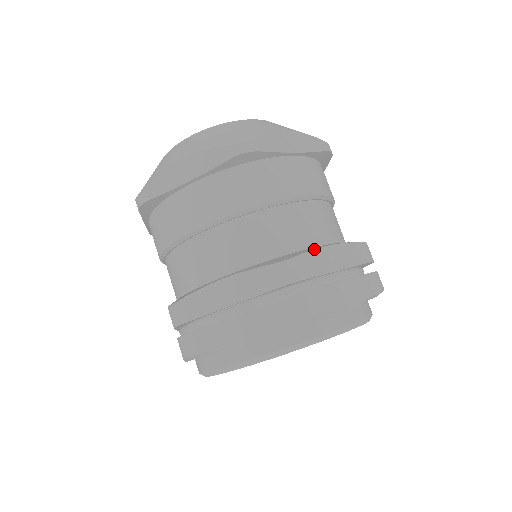
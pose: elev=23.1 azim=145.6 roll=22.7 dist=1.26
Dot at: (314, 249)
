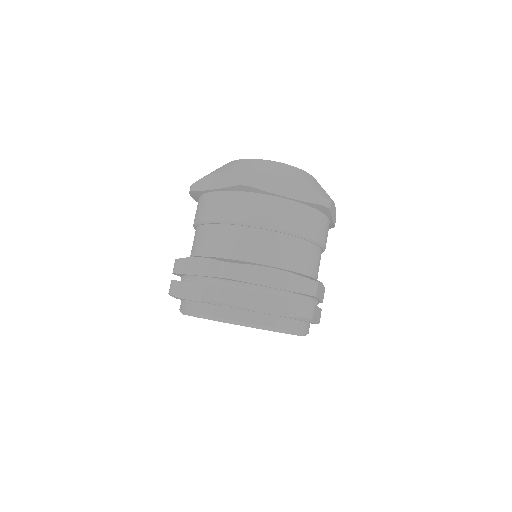
Dot at: (258, 265)
